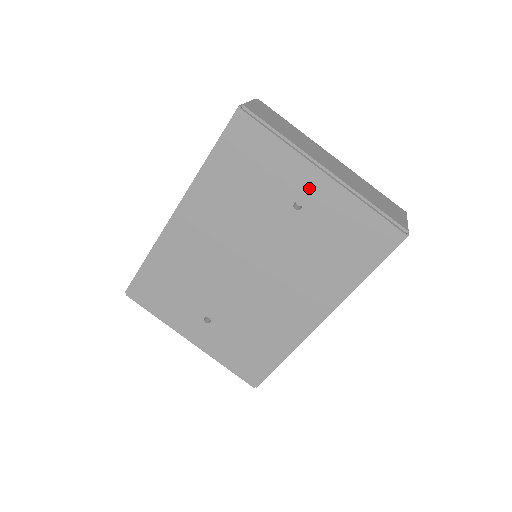
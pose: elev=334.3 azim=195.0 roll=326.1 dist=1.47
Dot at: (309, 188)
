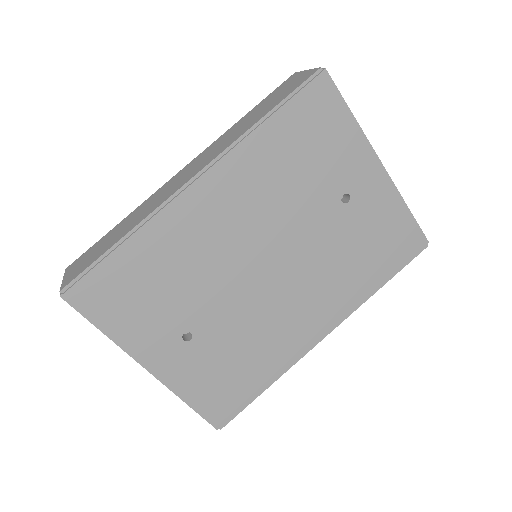
Dot at: (363, 181)
